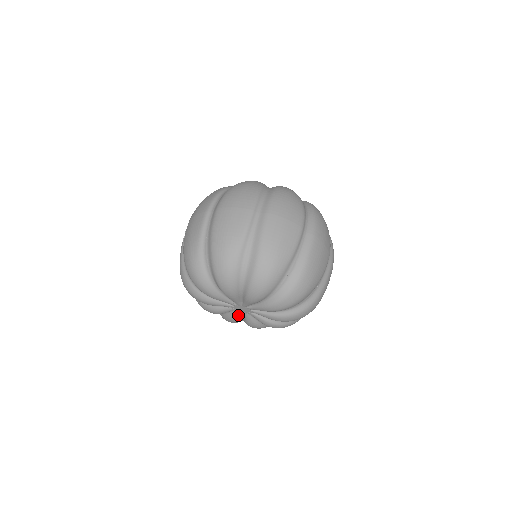
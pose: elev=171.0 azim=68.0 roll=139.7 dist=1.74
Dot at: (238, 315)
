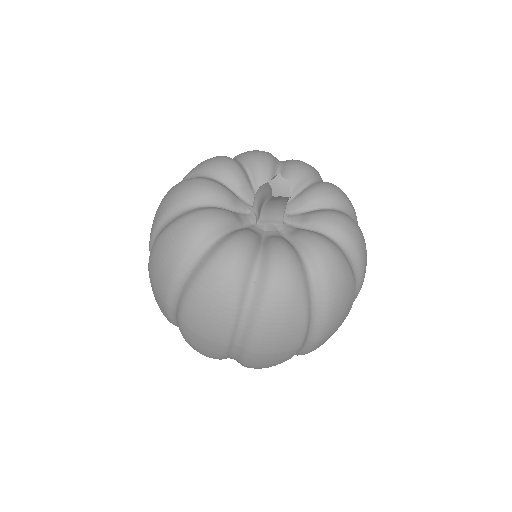
Dot at: occluded
